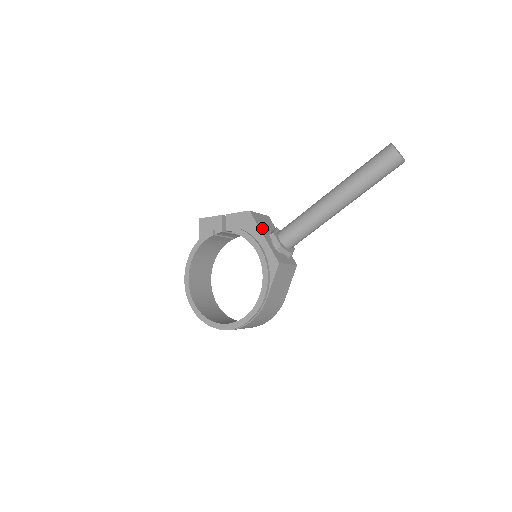
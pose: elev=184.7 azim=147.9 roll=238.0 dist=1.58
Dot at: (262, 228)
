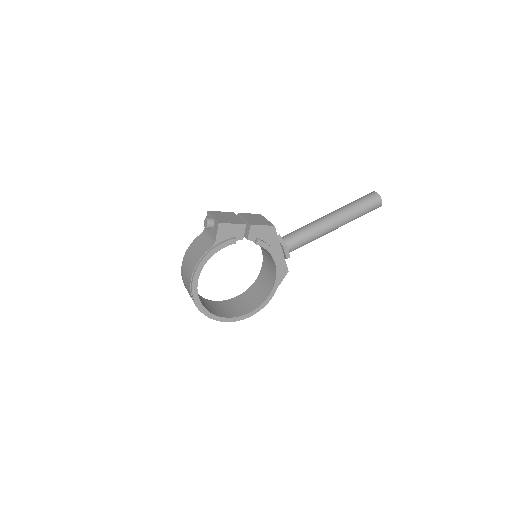
Dot at: occluded
